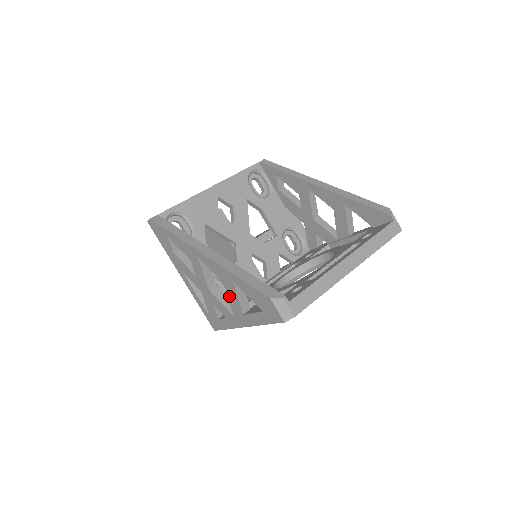
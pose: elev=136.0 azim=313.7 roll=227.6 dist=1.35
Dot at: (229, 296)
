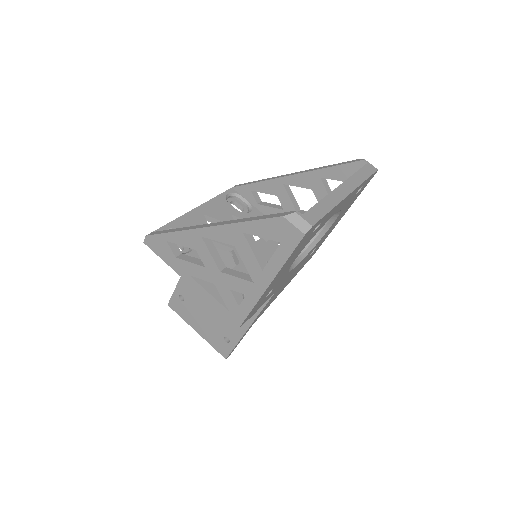
Dot at: (243, 258)
